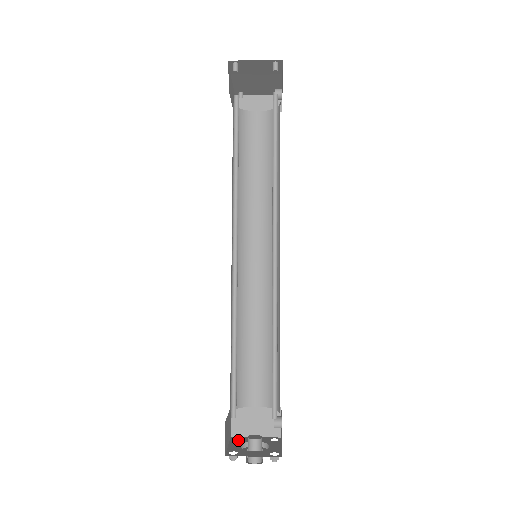
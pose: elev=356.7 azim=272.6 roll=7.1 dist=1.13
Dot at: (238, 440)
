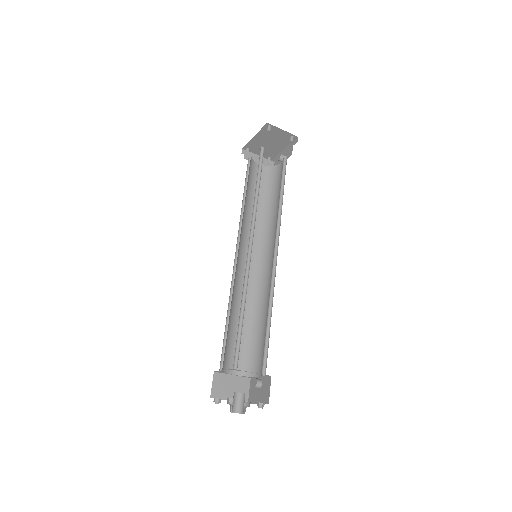
Dot at: occluded
